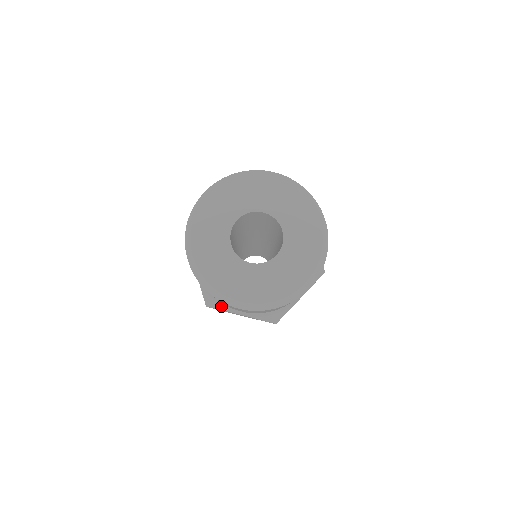
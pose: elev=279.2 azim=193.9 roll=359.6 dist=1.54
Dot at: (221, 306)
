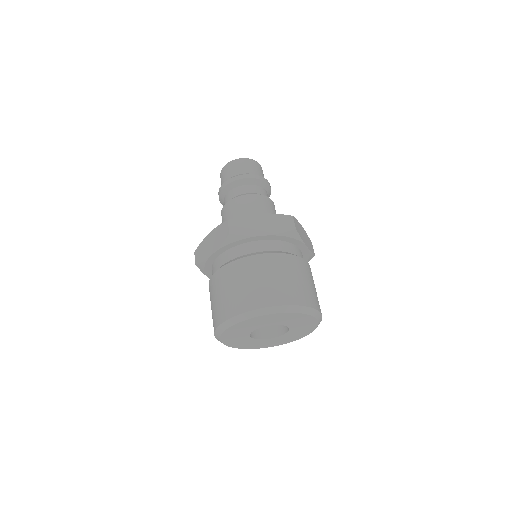
Dot at: (205, 273)
